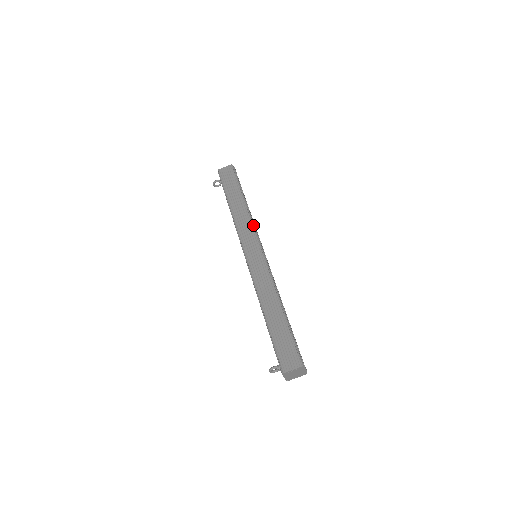
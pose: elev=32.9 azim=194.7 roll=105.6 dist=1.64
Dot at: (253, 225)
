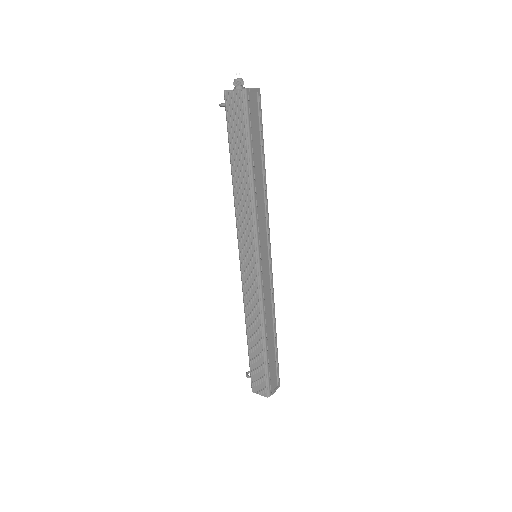
Dot at: (255, 224)
